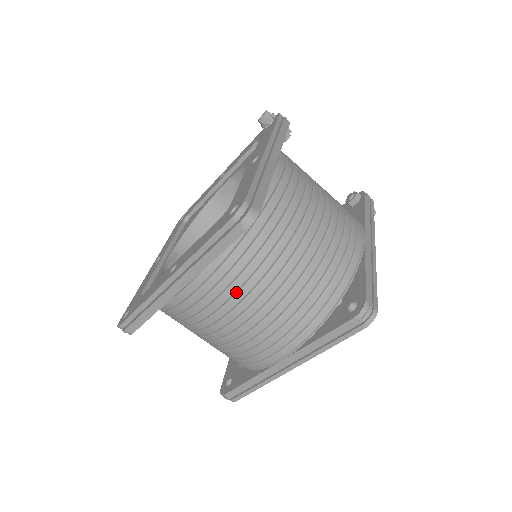
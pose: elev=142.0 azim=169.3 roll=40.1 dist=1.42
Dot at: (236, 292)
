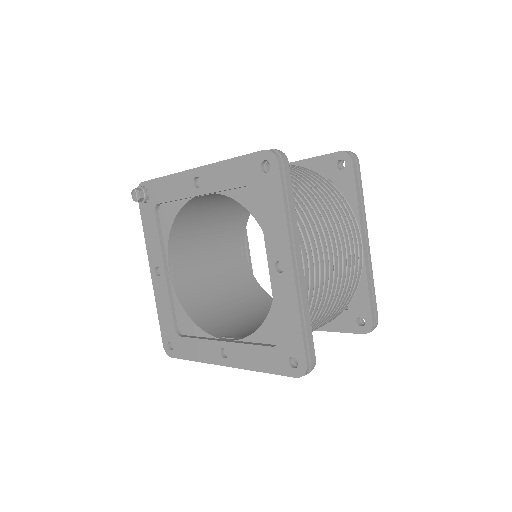
Dot at: (314, 226)
